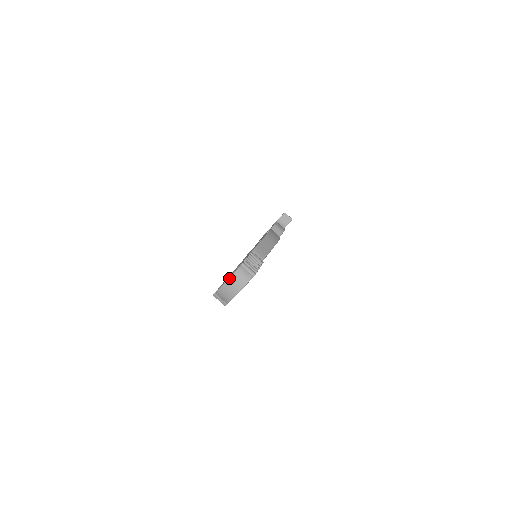
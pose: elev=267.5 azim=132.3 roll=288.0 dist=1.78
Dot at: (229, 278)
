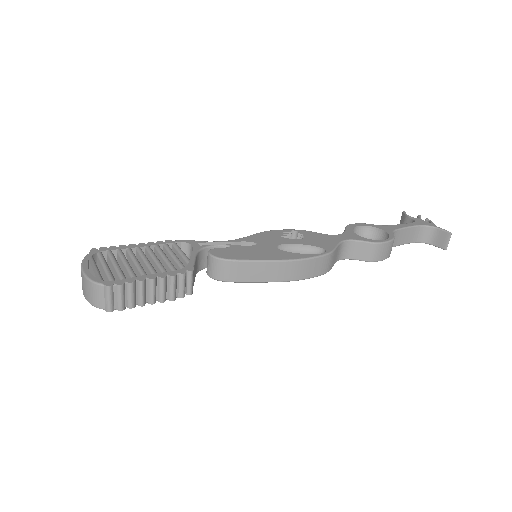
Dot at: (83, 274)
